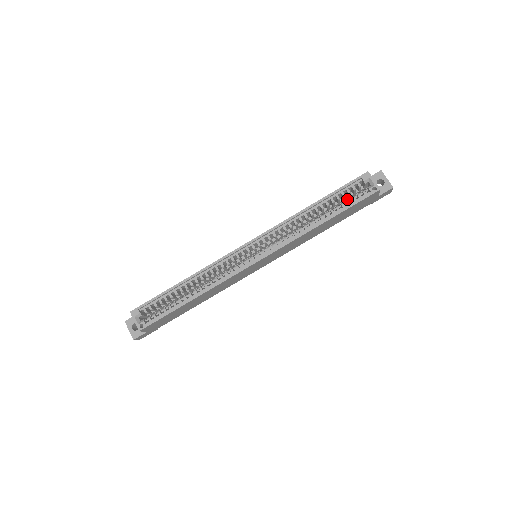
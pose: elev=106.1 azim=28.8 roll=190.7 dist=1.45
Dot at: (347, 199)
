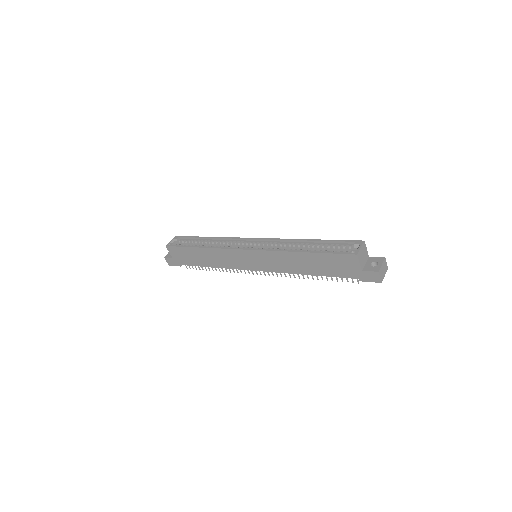
Dot at: occluded
